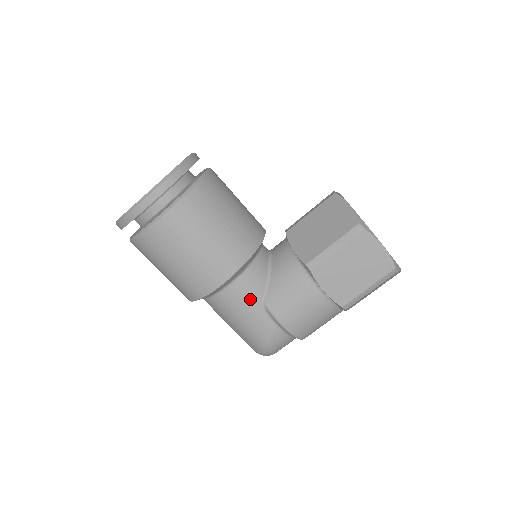
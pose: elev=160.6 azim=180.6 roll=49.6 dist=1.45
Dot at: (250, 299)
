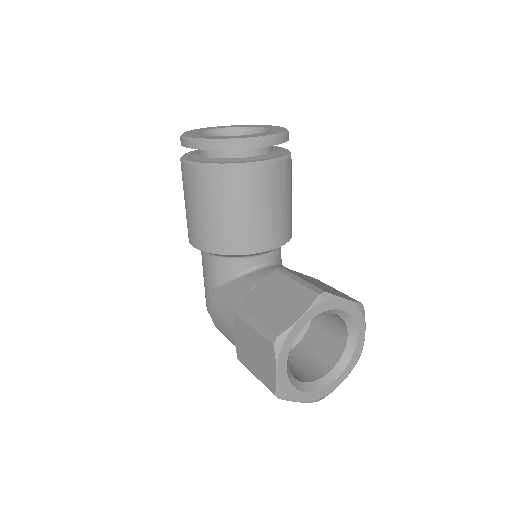
Dot at: (210, 275)
